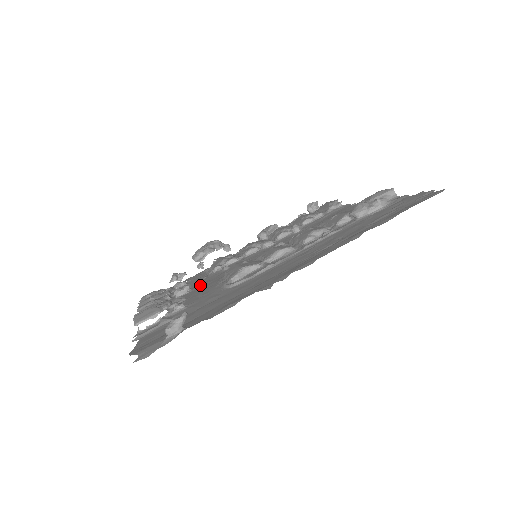
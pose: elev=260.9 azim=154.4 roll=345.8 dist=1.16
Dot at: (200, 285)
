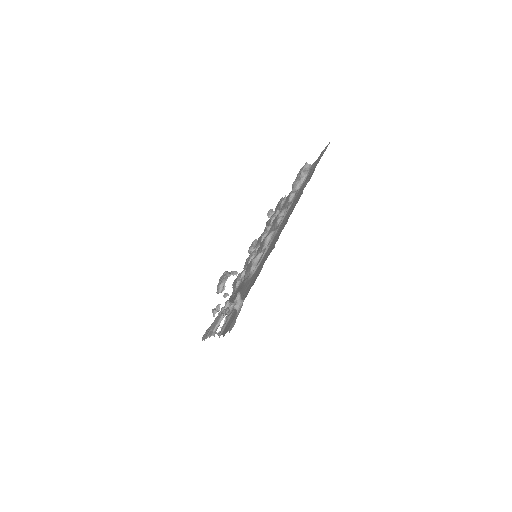
Dot at: (234, 297)
